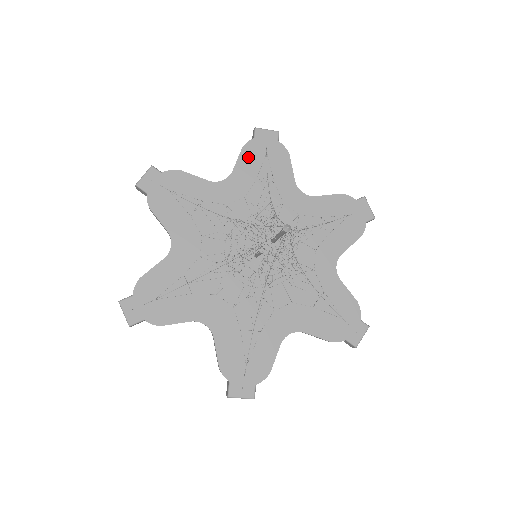
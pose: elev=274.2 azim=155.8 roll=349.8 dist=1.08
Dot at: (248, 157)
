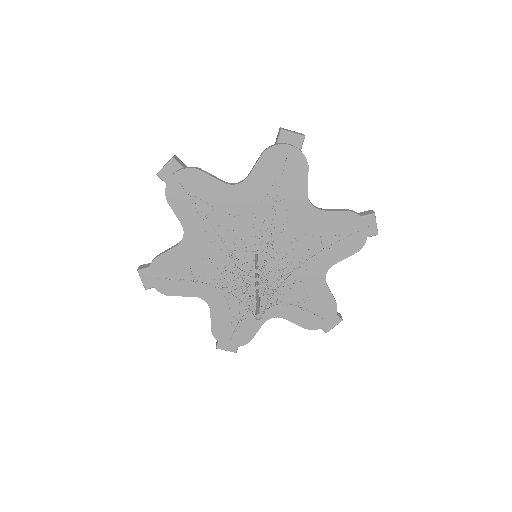
Dot at: (266, 164)
